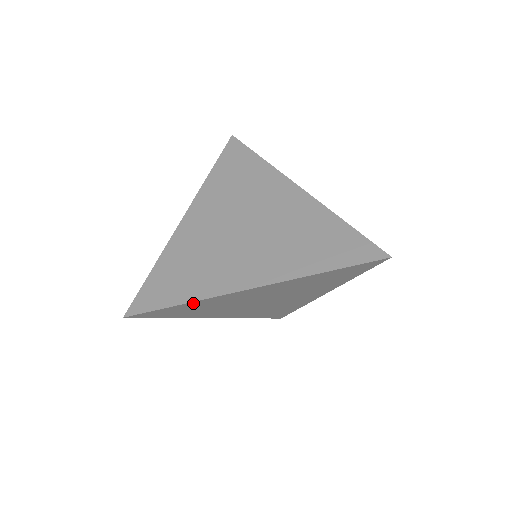
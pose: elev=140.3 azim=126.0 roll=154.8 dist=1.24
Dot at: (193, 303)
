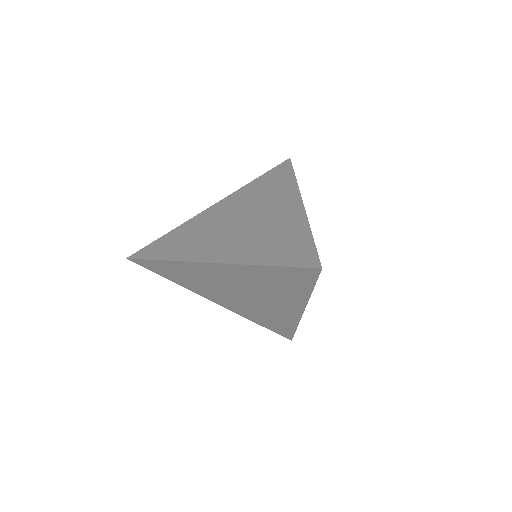
Dot at: (171, 263)
